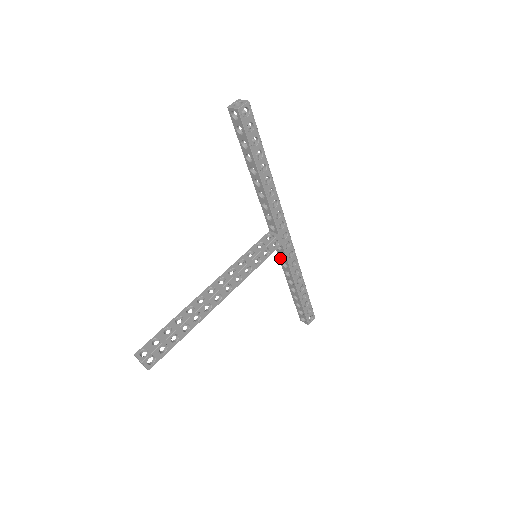
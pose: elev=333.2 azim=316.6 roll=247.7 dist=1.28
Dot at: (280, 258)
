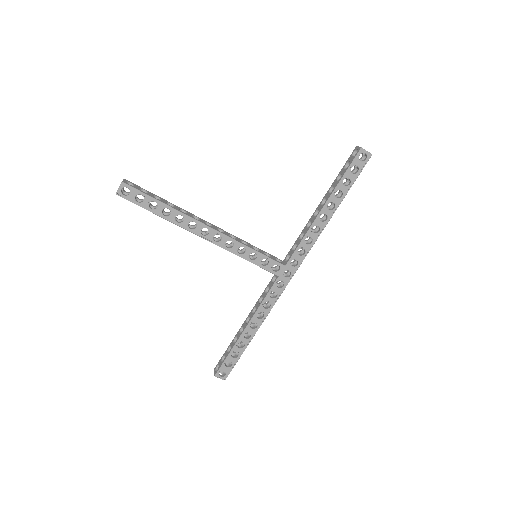
Dot at: (264, 291)
